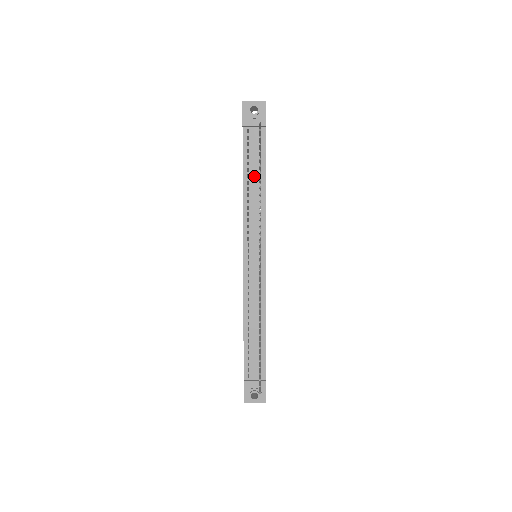
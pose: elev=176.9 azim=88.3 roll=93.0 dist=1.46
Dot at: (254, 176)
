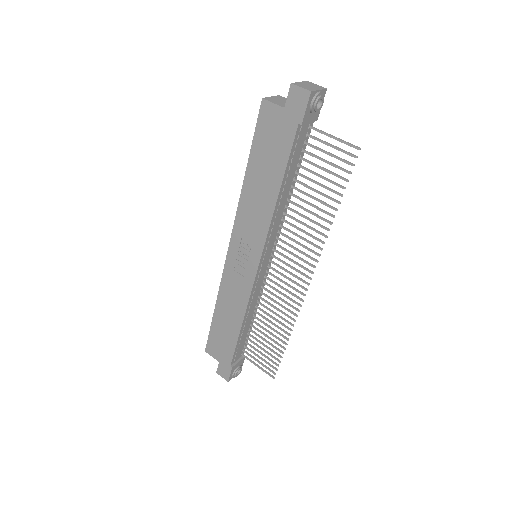
Dot at: (289, 181)
